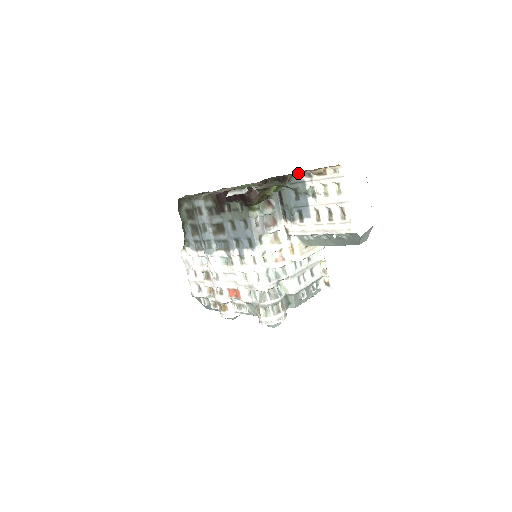
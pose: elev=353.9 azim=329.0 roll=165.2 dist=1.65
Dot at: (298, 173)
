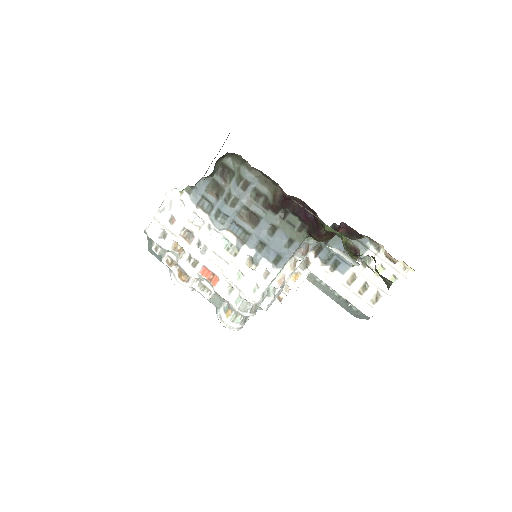
Dot at: (371, 239)
